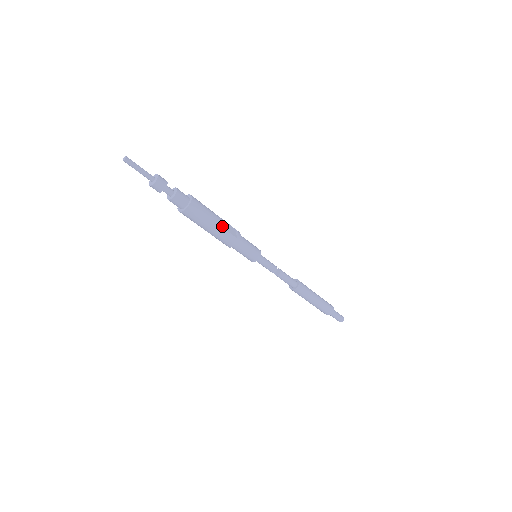
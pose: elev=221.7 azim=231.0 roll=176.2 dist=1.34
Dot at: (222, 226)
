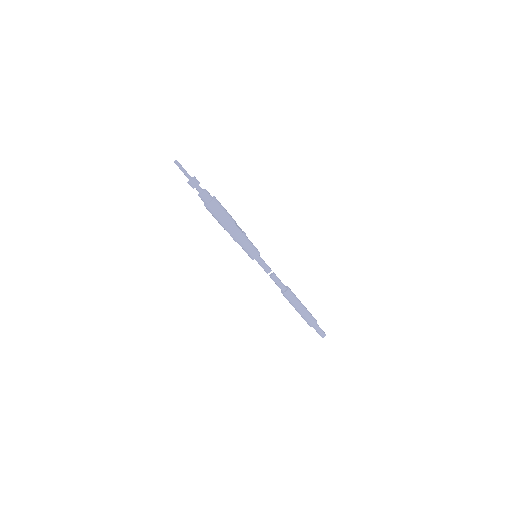
Dot at: (234, 222)
